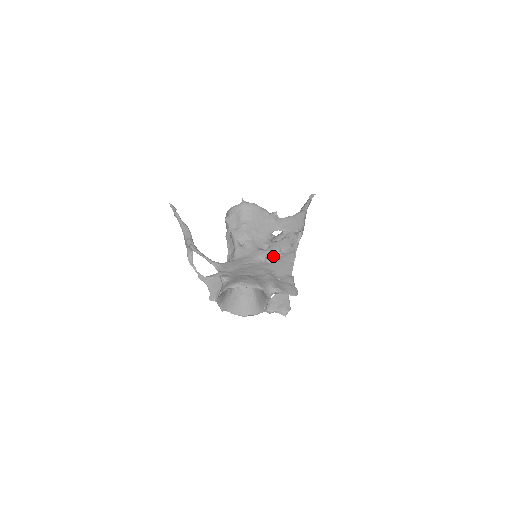
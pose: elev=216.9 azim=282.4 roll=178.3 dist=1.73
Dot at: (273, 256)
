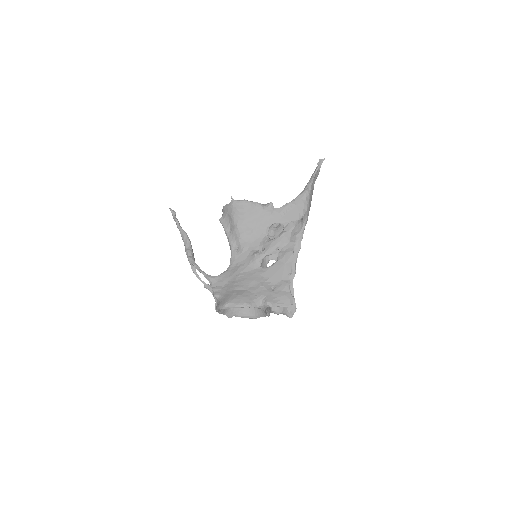
Dot at: (277, 250)
